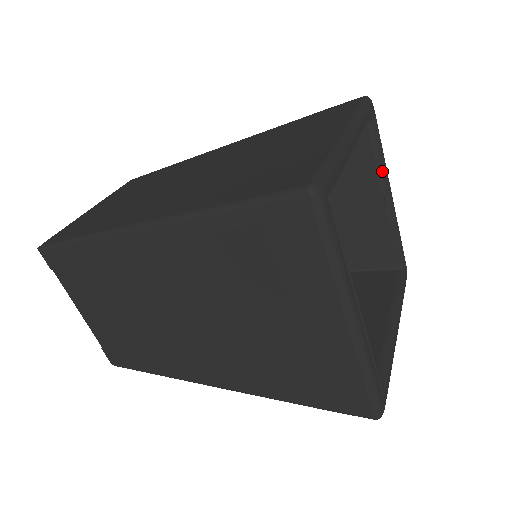
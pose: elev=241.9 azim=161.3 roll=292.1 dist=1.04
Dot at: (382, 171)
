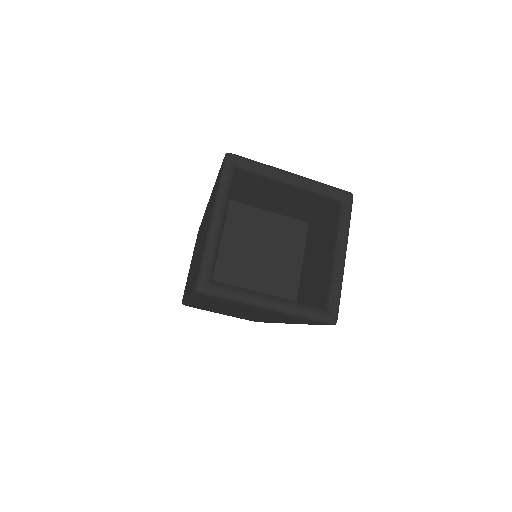
Dot at: (339, 233)
